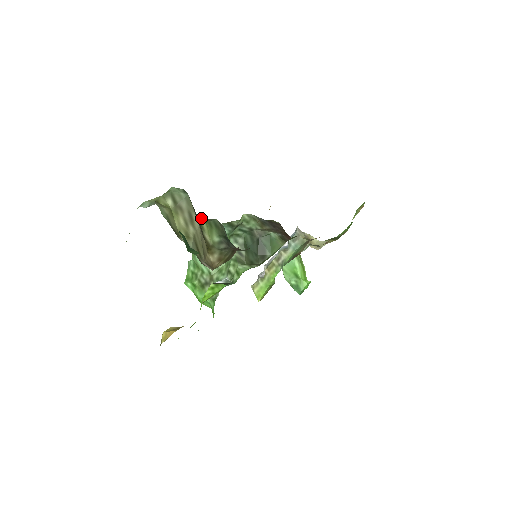
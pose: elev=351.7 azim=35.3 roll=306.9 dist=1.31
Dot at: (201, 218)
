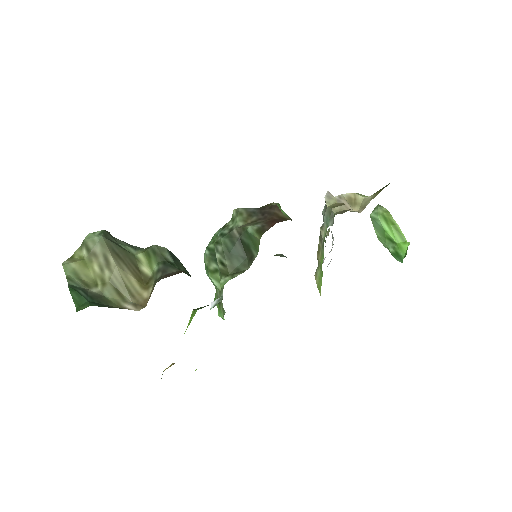
Dot at: (141, 249)
